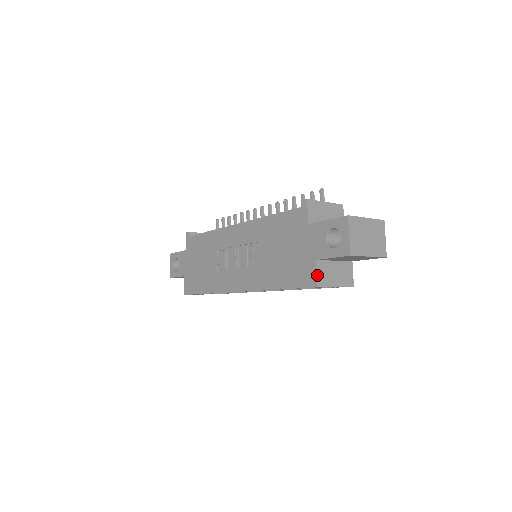
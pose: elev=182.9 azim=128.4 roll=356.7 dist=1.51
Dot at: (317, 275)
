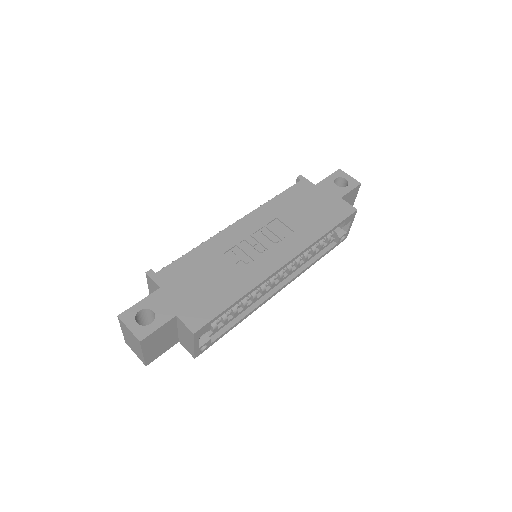
Dot at: (350, 205)
